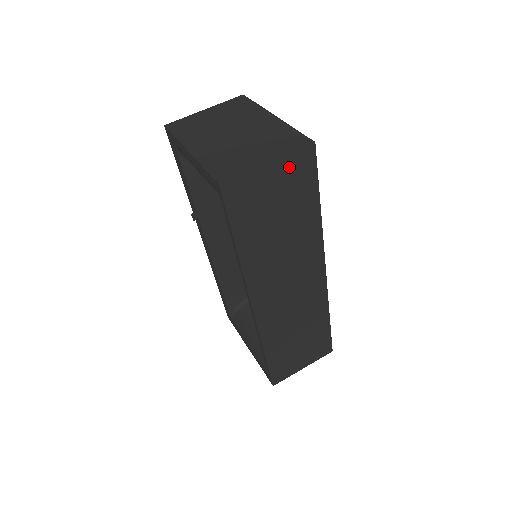
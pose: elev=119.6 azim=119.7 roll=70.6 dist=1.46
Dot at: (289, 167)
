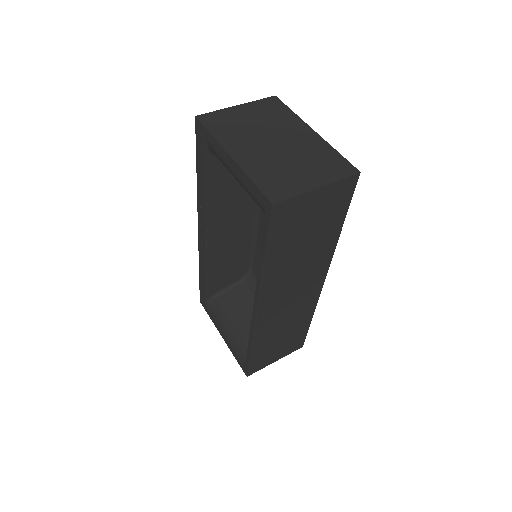
Dot at: (333, 192)
